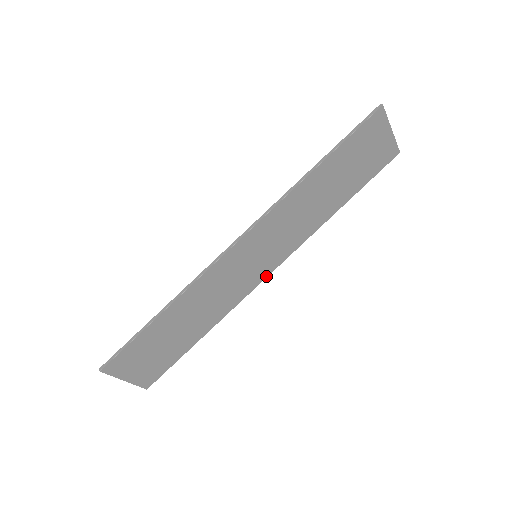
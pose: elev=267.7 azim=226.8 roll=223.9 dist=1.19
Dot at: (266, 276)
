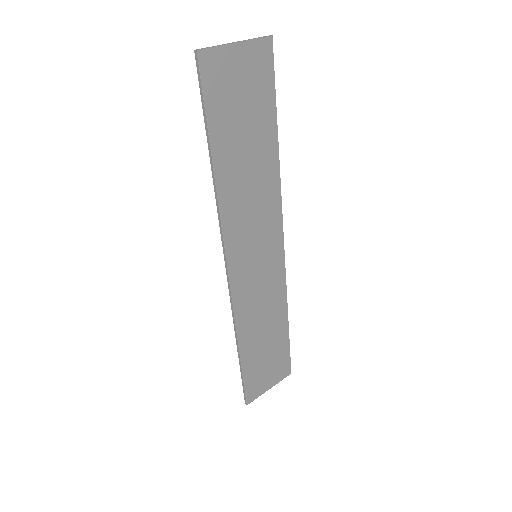
Dot at: (283, 250)
